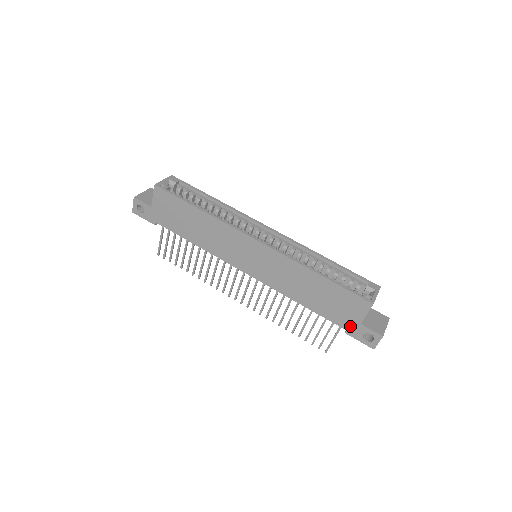
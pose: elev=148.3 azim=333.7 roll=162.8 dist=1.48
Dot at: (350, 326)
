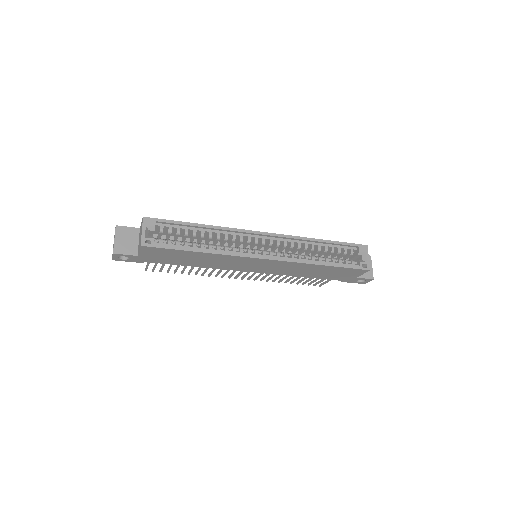
Dot at: (347, 279)
